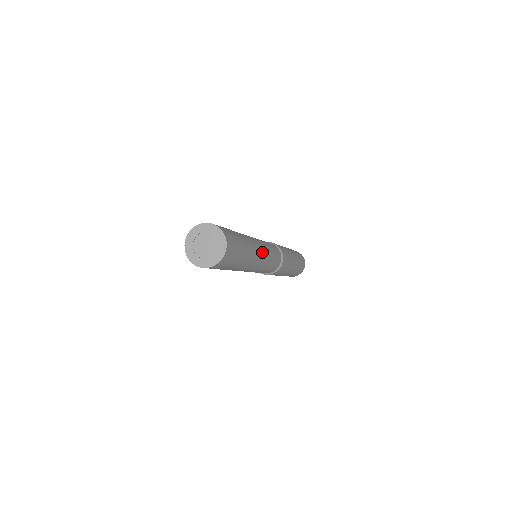
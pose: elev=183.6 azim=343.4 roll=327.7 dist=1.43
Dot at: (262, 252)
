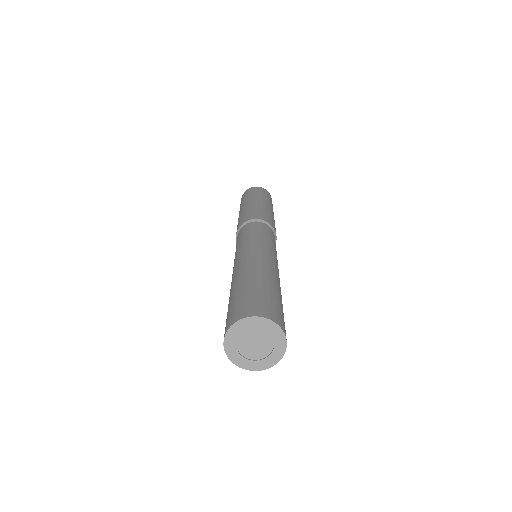
Dot at: (274, 261)
